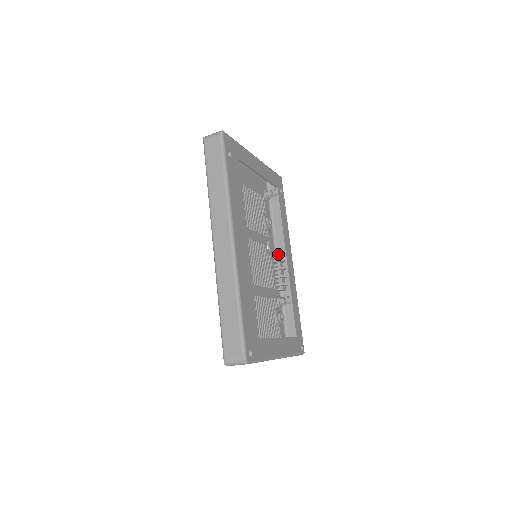
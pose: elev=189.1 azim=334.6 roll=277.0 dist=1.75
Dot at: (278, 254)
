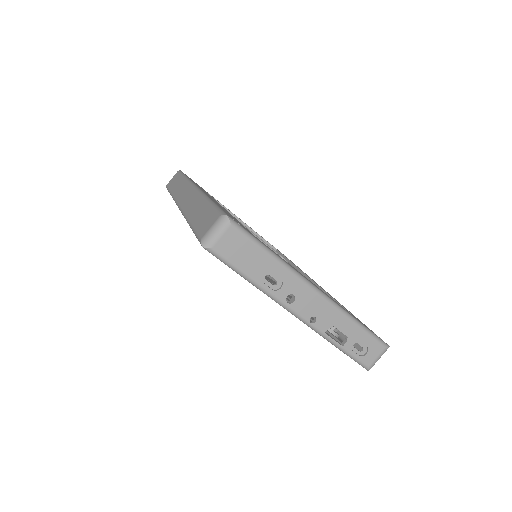
Dot at: occluded
